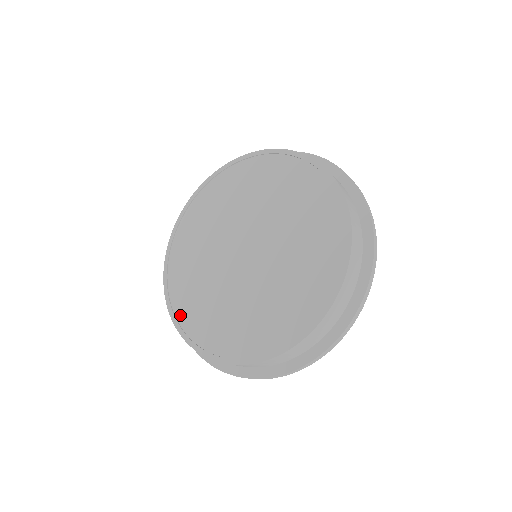
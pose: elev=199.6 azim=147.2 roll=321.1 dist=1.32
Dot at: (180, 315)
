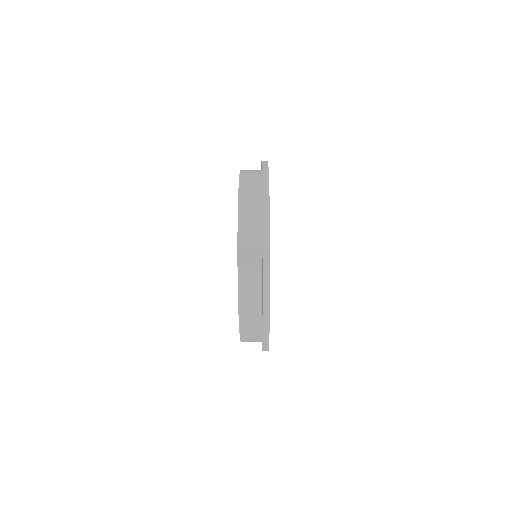
Dot at: occluded
